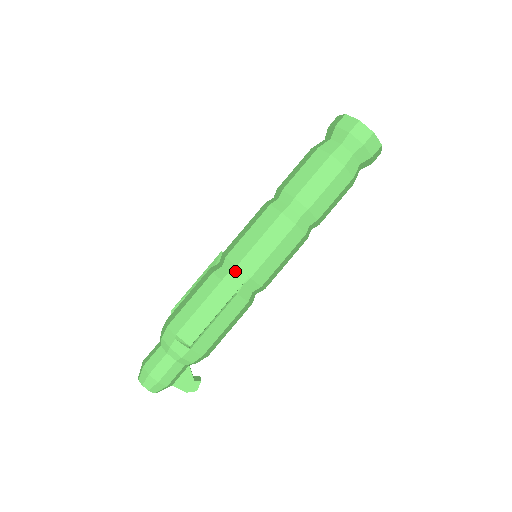
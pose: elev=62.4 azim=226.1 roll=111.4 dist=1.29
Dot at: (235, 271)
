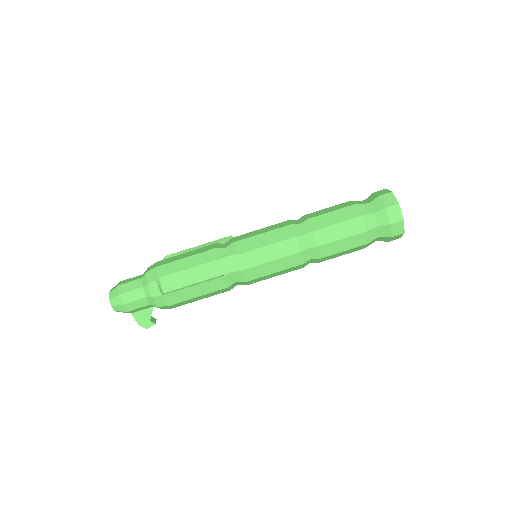
Dot at: (233, 258)
